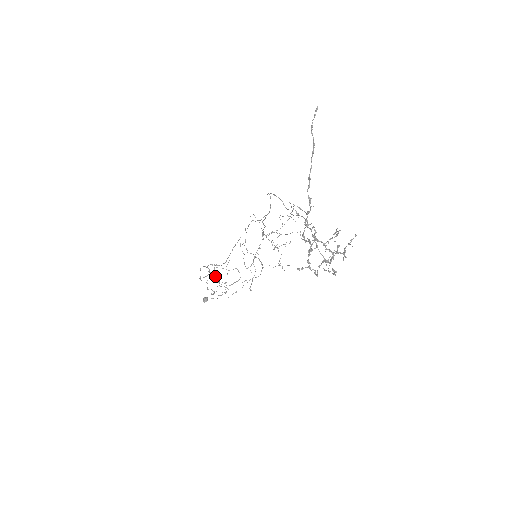
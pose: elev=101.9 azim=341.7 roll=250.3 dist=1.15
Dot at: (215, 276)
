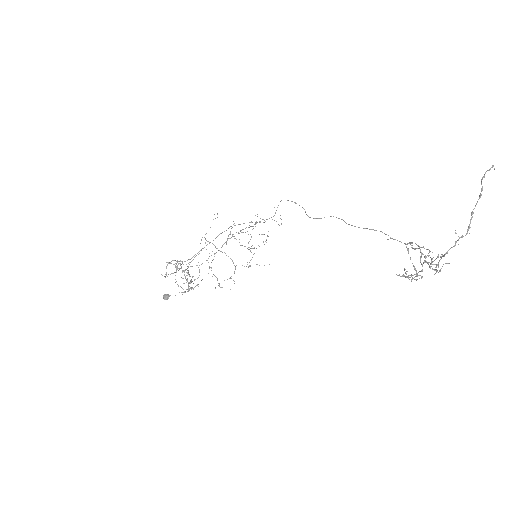
Dot at: occluded
